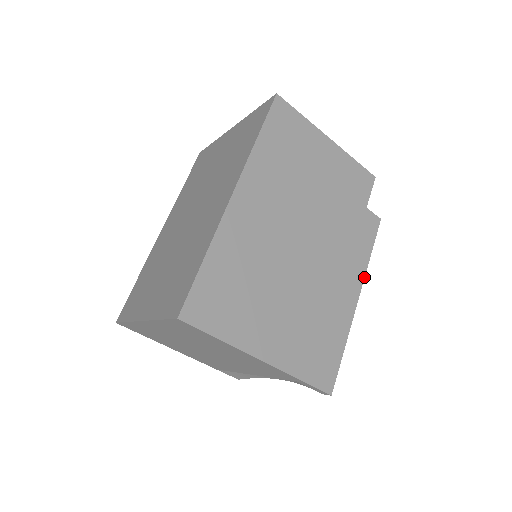
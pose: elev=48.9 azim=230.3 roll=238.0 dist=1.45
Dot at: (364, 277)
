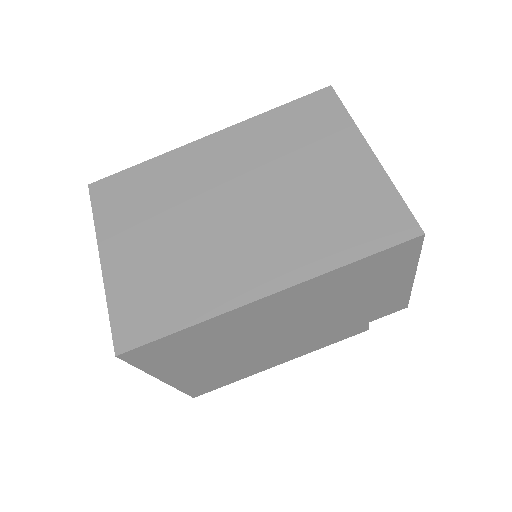
Dot at: occluded
